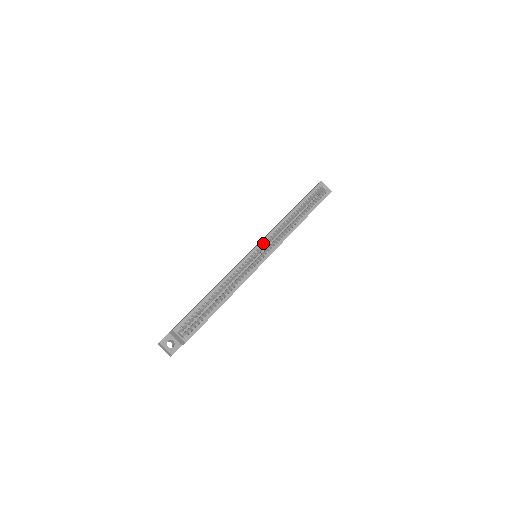
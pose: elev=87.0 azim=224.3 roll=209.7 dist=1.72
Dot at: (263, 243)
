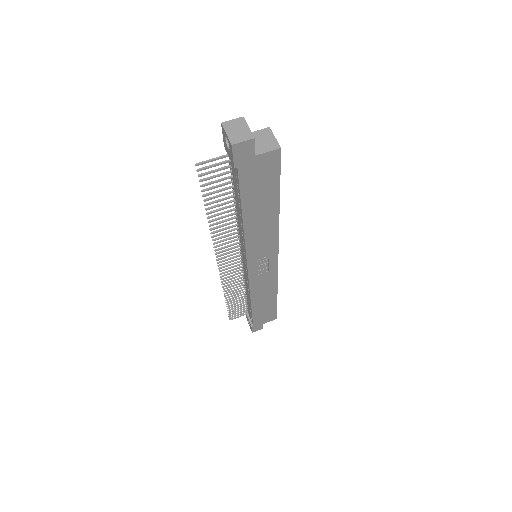
Dot at: occluded
